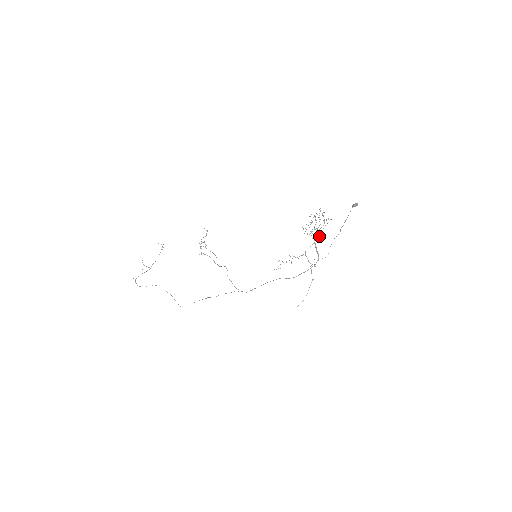
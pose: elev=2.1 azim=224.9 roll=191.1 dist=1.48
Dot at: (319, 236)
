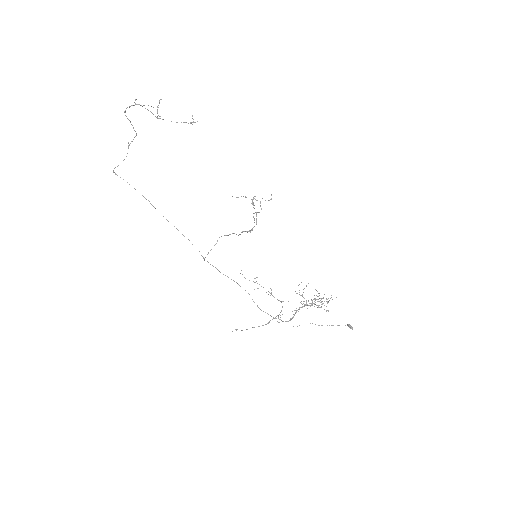
Dot at: occluded
